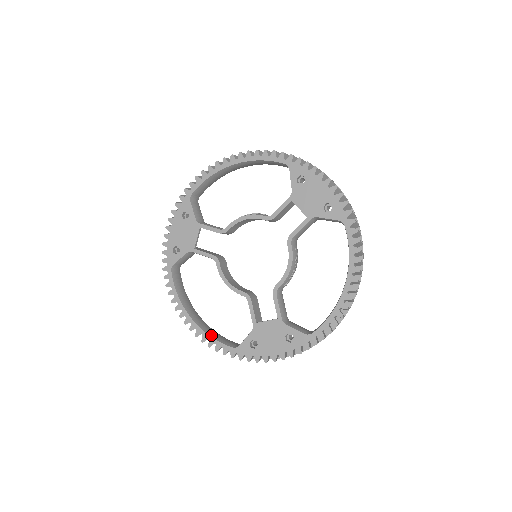
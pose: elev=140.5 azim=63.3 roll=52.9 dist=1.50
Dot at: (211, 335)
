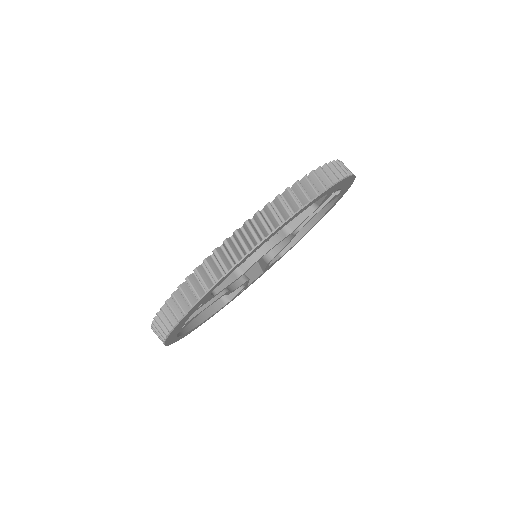
Dot at: occluded
